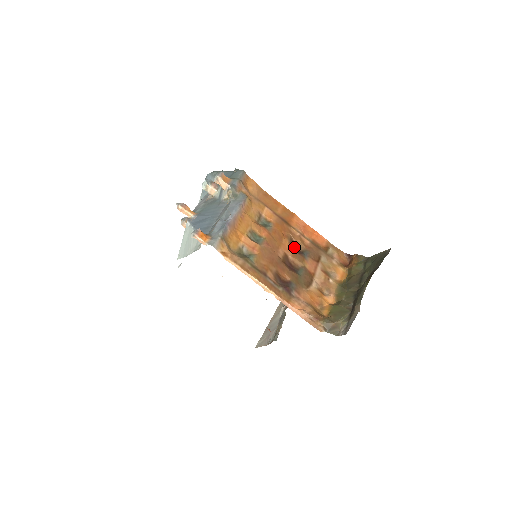
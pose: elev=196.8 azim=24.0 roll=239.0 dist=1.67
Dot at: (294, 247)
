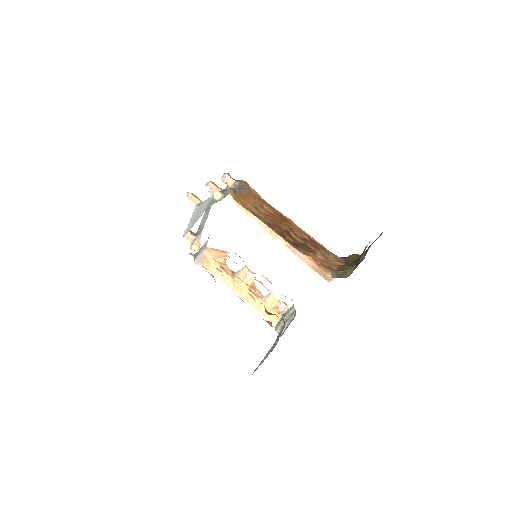
Dot at: occluded
